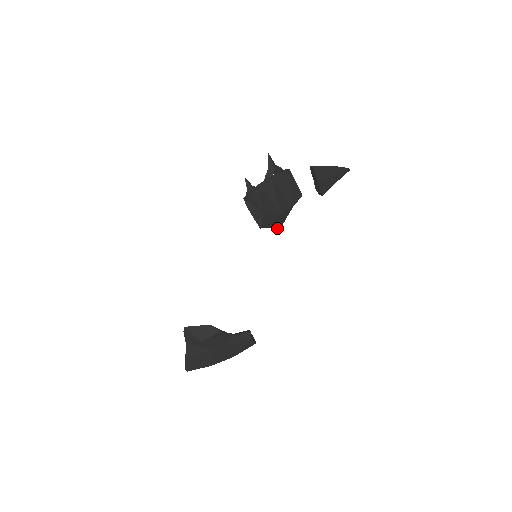
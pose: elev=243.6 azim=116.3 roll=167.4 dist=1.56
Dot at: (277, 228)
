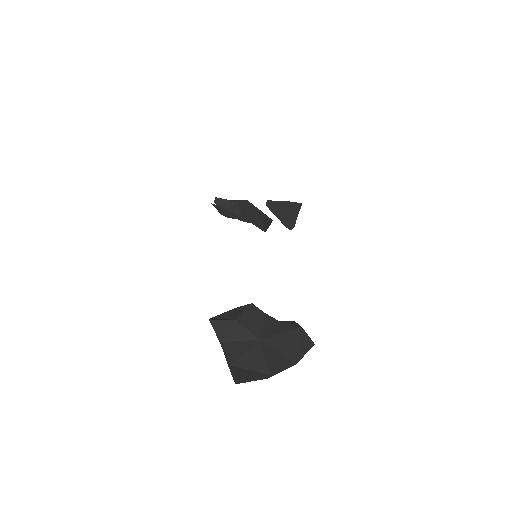
Dot at: occluded
